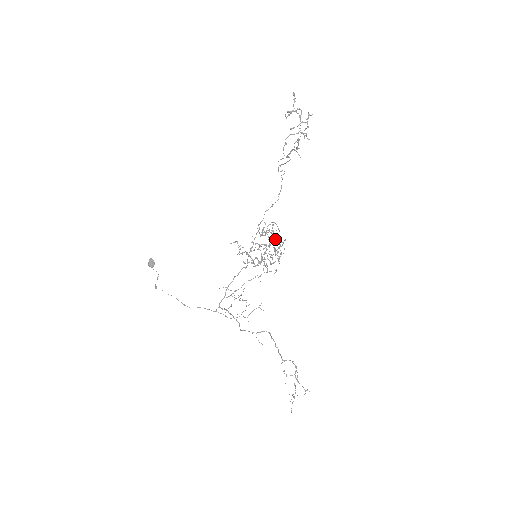
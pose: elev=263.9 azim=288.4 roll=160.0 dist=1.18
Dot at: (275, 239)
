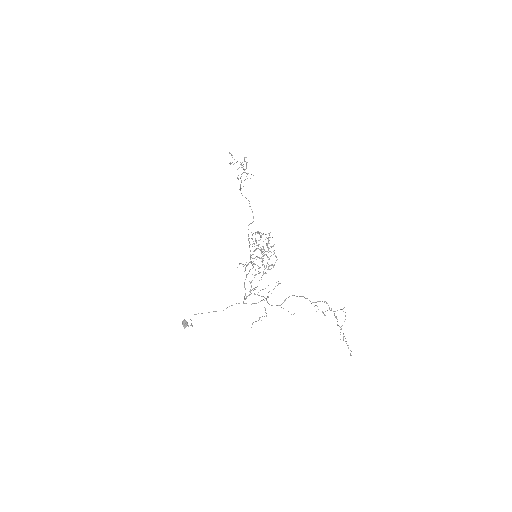
Dot at: (262, 234)
